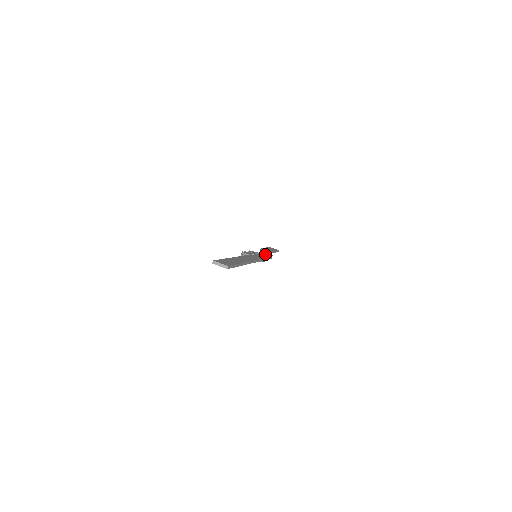
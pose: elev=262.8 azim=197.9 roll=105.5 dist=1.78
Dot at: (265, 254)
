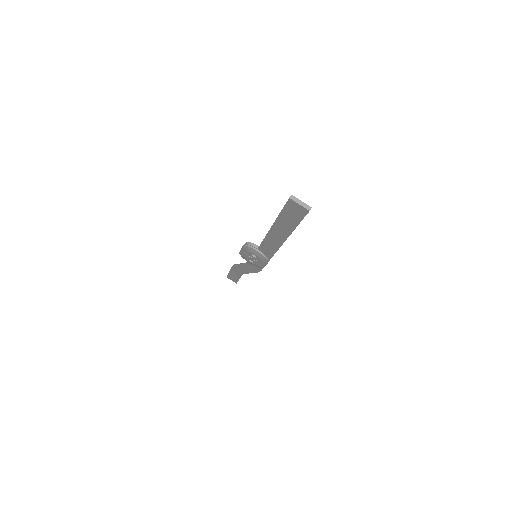
Dot at: occluded
